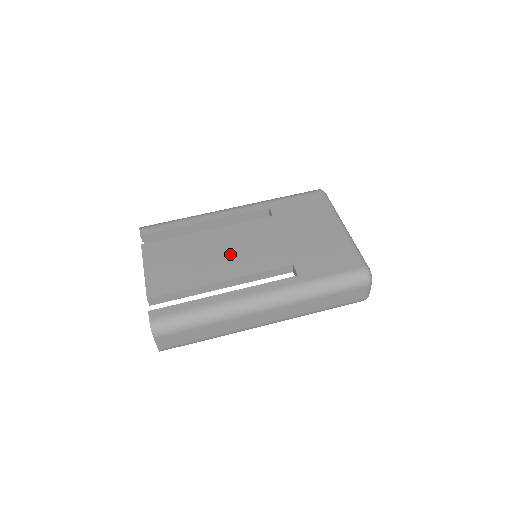
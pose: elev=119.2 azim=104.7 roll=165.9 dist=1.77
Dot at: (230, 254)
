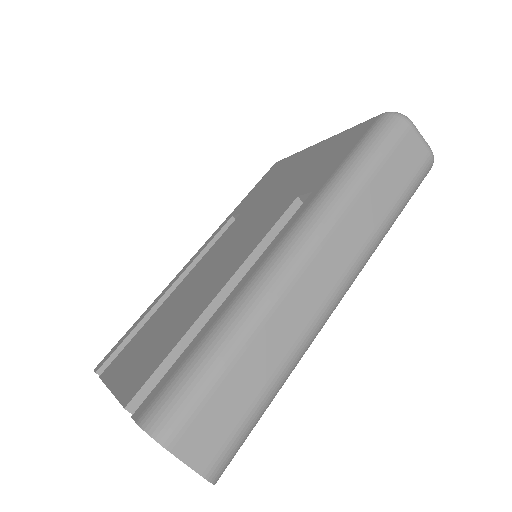
Dot at: (214, 270)
